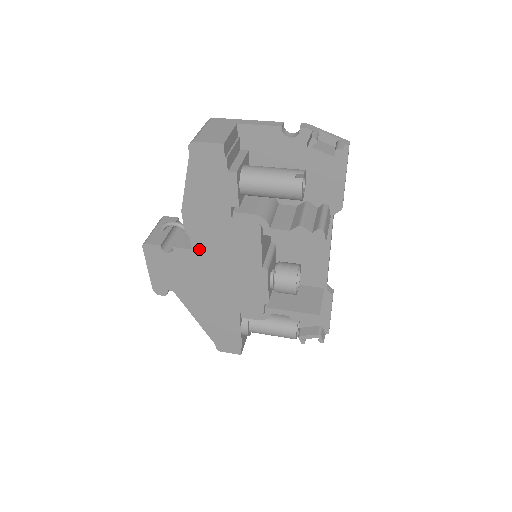
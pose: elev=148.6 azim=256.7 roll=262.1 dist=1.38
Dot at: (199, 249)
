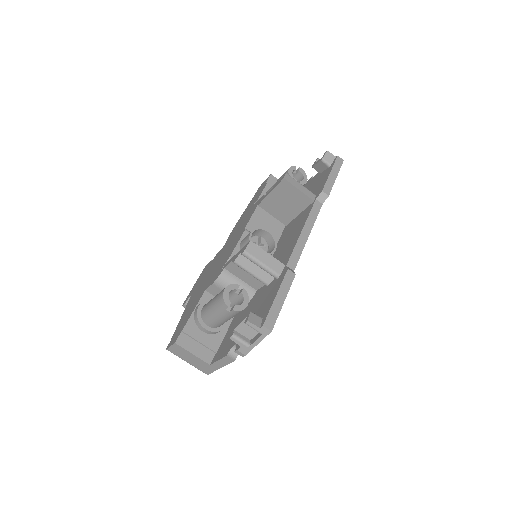
Dot at: (225, 245)
